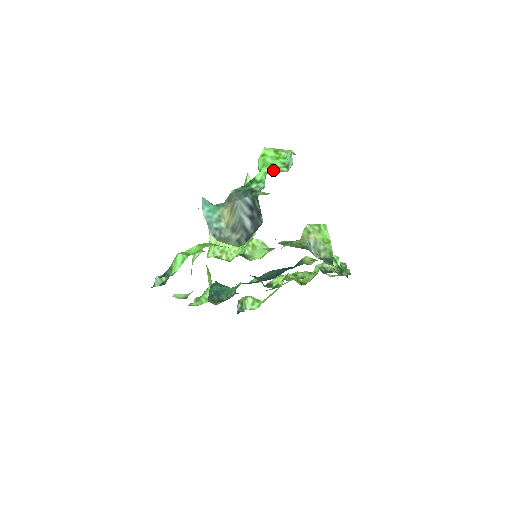
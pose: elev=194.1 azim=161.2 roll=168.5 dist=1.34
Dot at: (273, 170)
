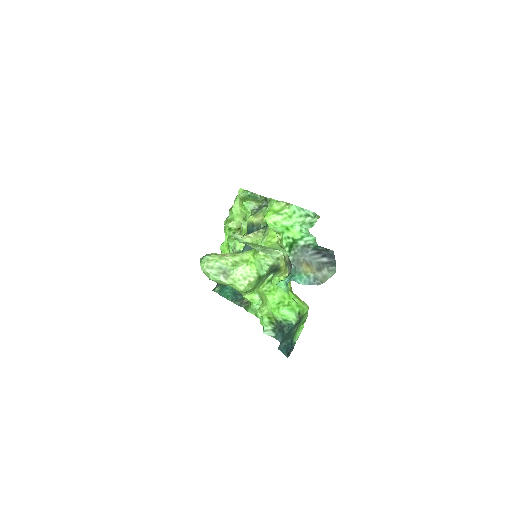
Dot at: (309, 227)
